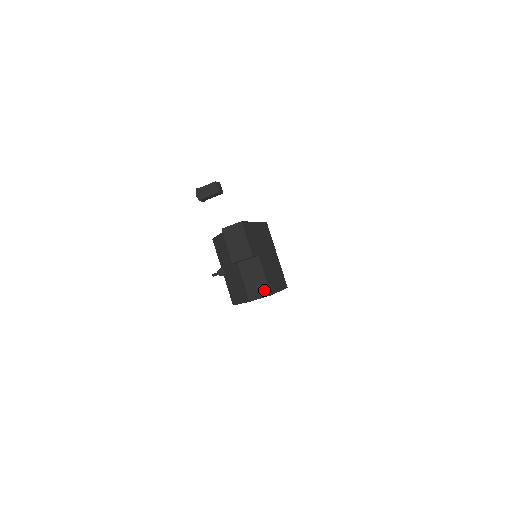
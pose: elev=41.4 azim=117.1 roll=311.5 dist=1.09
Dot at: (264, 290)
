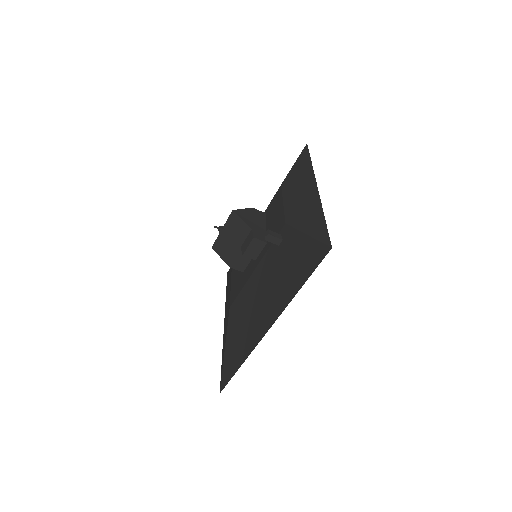
Dot at: (243, 268)
